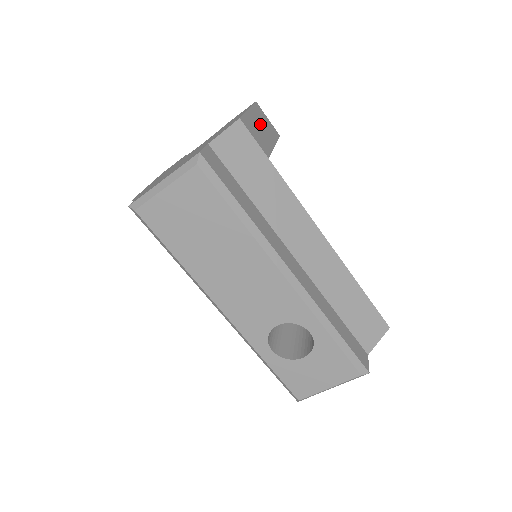
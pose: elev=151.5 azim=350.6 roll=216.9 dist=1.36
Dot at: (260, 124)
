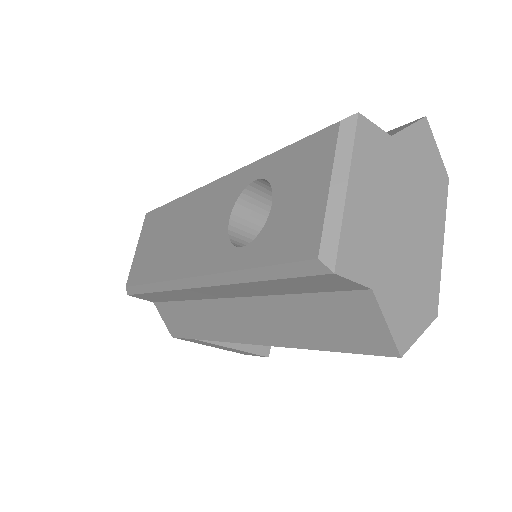
Dot at: occluded
